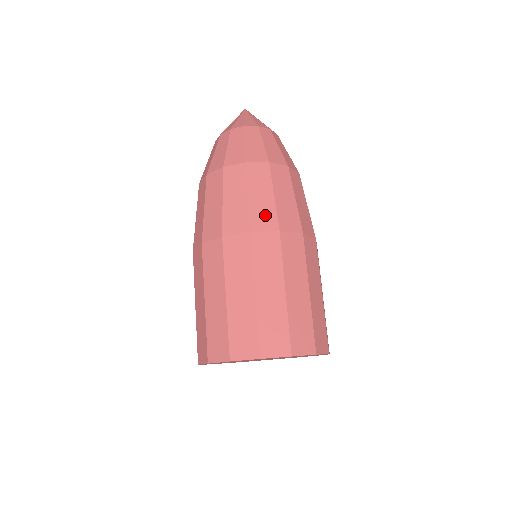
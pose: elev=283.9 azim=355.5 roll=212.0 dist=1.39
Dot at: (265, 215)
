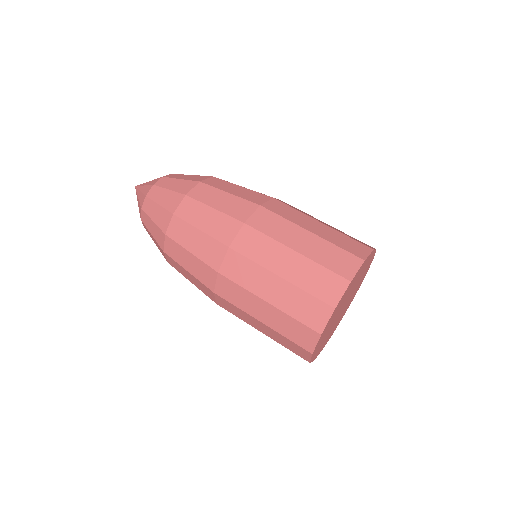
Dot at: (211, 250)
